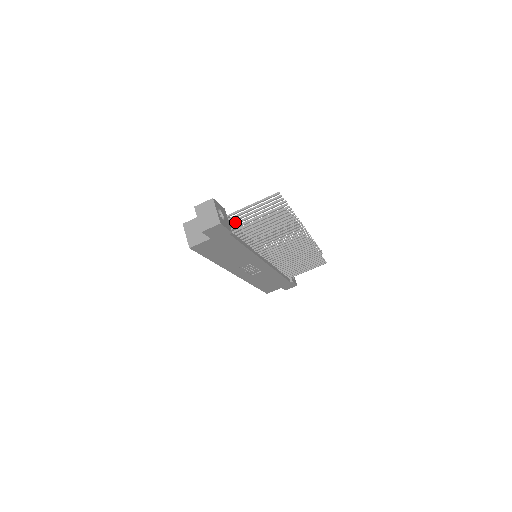
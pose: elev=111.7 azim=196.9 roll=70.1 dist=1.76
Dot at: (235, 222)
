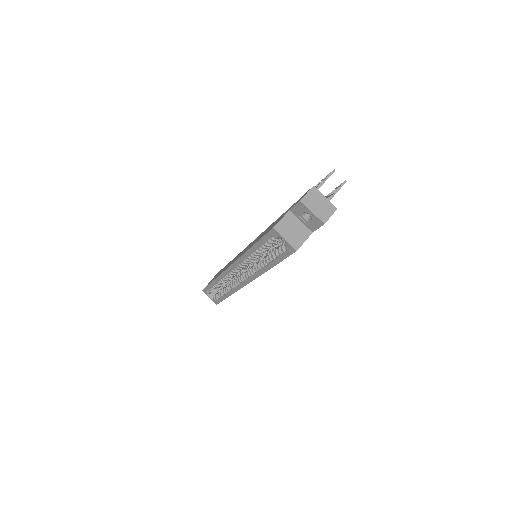
Dot at: occluded
